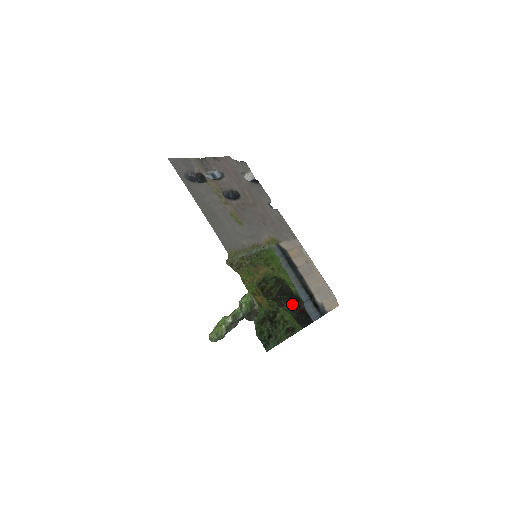
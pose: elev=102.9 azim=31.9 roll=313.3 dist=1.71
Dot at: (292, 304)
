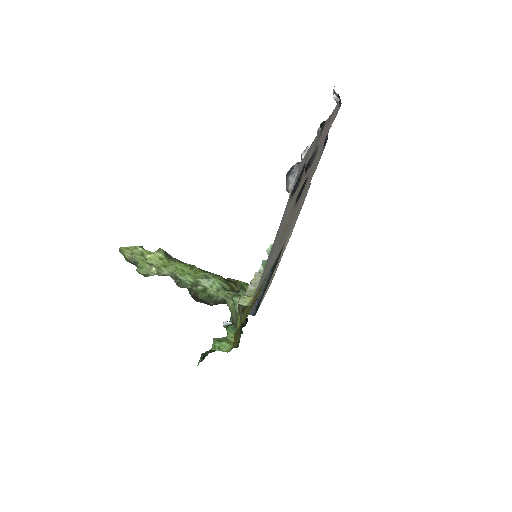
Dot at: (247, 318)
